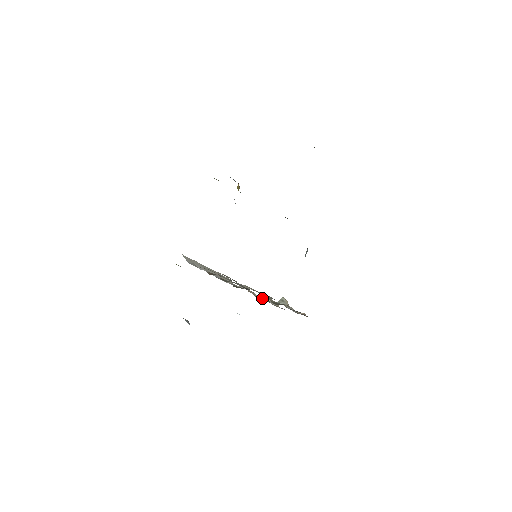
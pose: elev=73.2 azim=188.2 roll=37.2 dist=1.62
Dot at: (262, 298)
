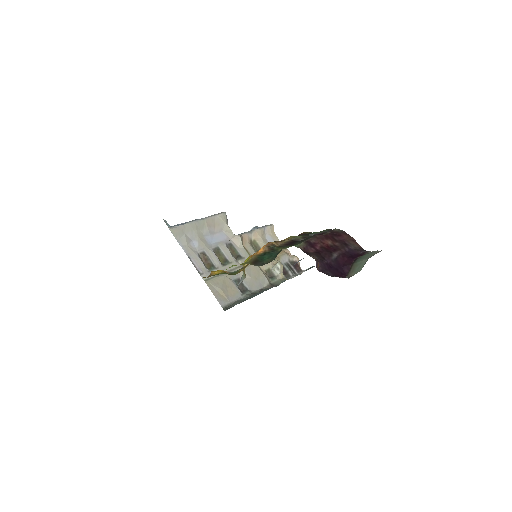
Dot at: (257, 238)
